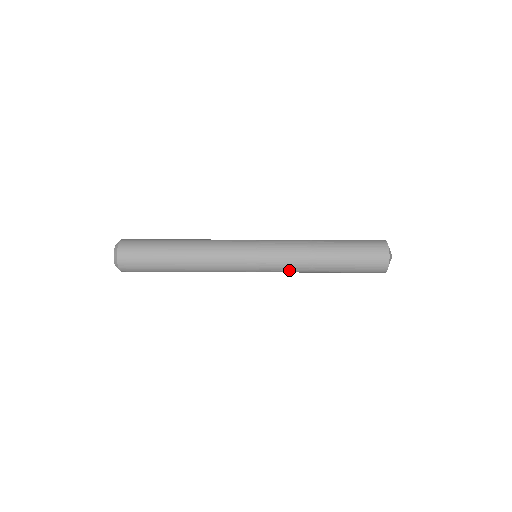
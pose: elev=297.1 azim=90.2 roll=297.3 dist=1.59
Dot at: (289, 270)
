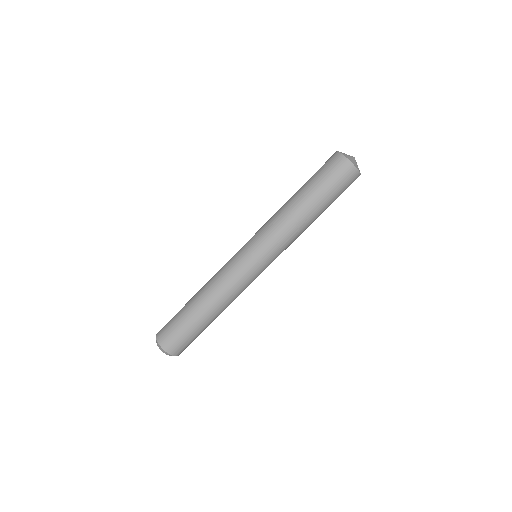
Dot at: occluded
